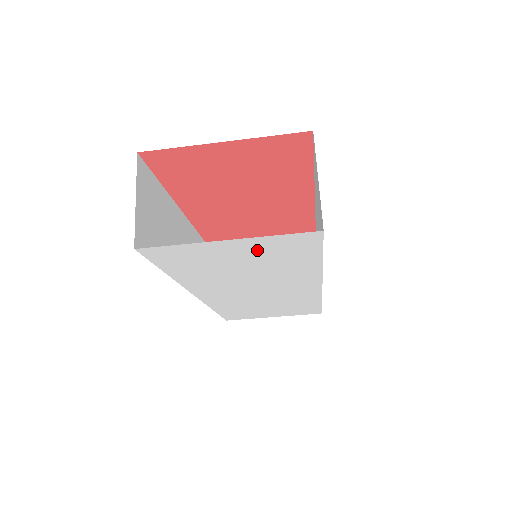
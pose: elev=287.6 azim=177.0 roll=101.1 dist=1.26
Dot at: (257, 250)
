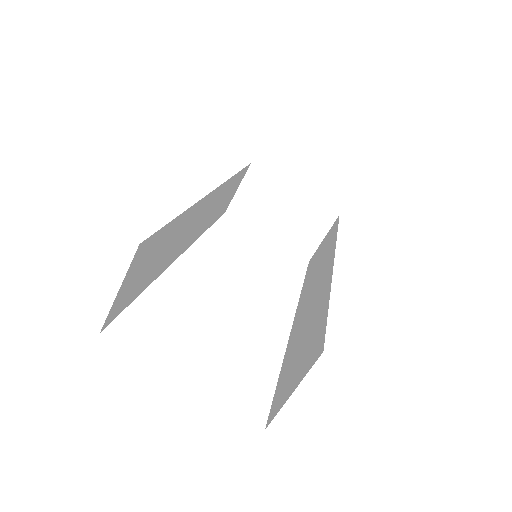
Dot at: occluded
